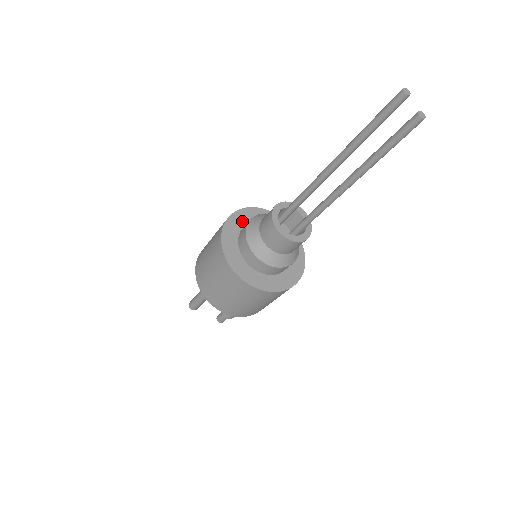
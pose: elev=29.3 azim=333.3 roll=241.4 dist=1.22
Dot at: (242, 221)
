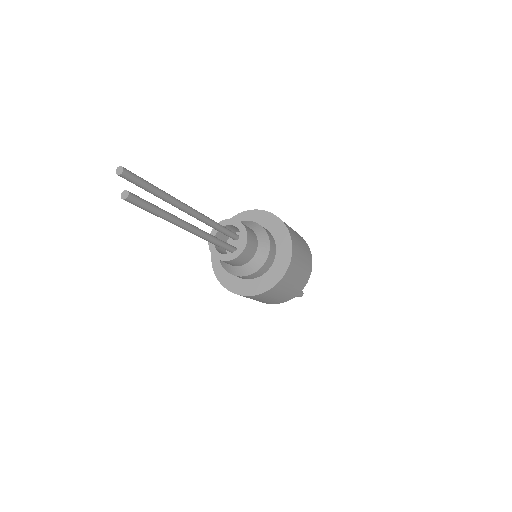
Dot at: occluded
